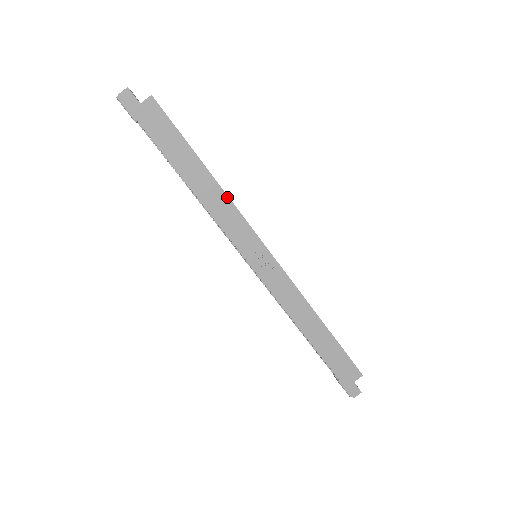
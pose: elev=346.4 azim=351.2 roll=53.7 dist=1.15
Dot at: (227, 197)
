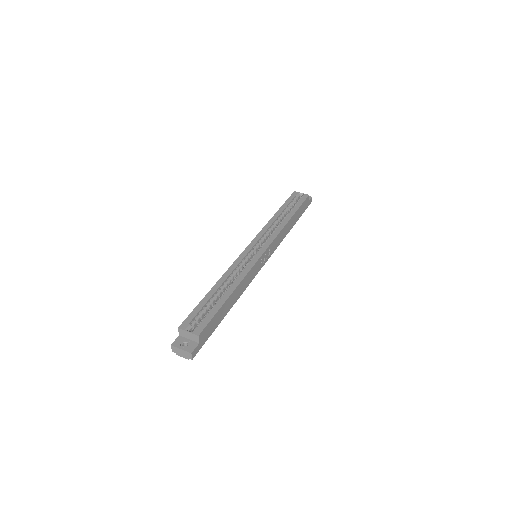
Dot at: (243, 279)
